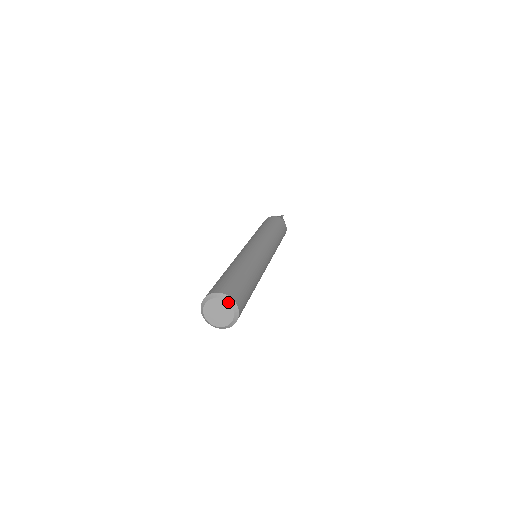
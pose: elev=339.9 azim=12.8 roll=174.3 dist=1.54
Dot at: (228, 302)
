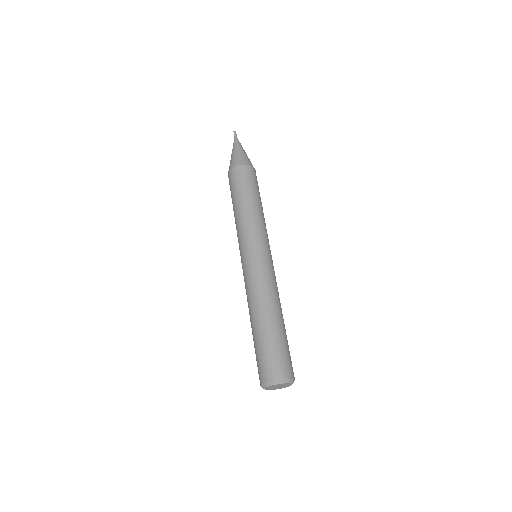
Dot at: (288, 383)
